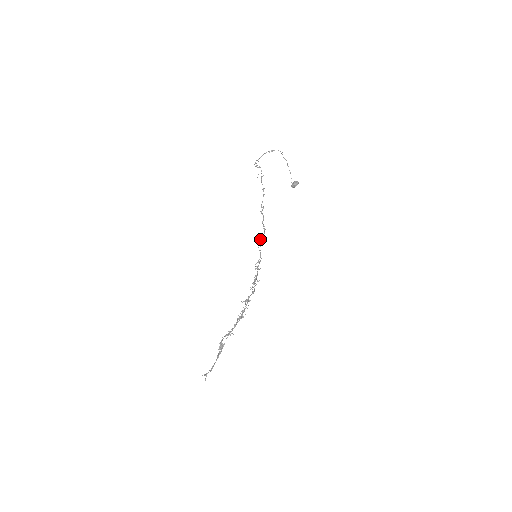
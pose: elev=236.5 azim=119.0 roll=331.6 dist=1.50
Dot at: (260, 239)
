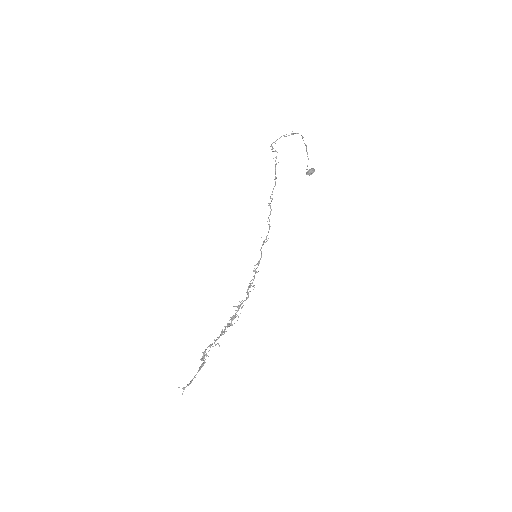
Dot at: occluded
